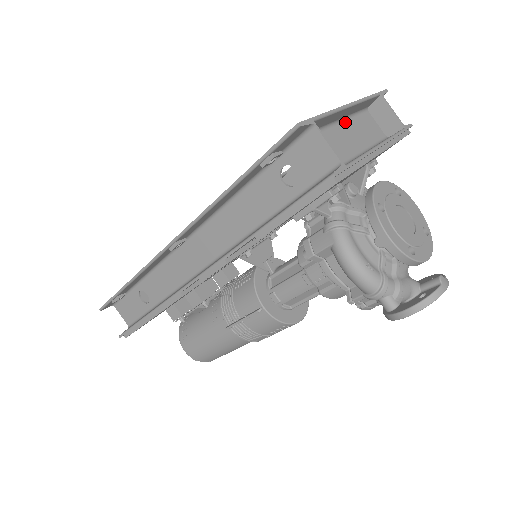
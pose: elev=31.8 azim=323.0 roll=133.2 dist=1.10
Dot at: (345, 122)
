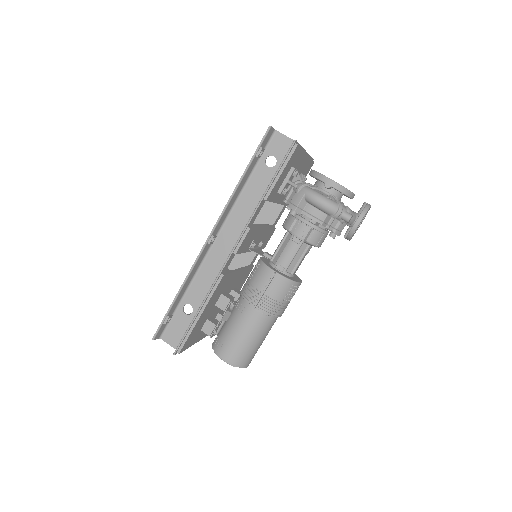
Dot at: occluded
